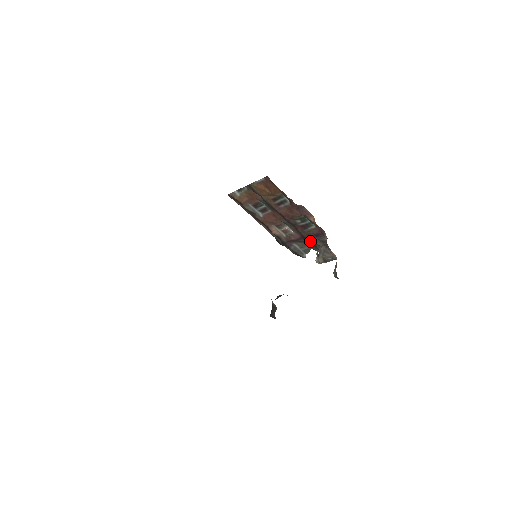
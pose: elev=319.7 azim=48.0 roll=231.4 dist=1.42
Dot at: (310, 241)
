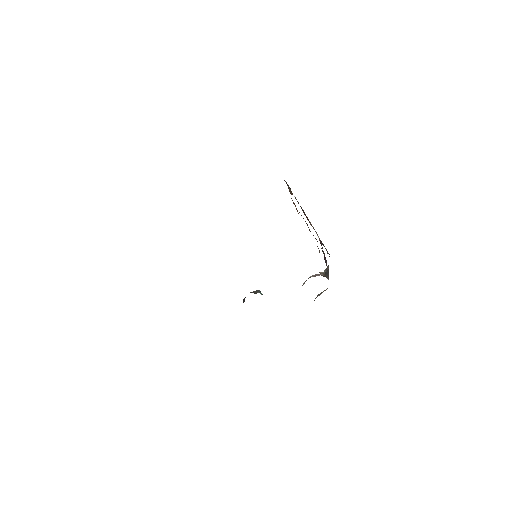
Dot at: occluded
